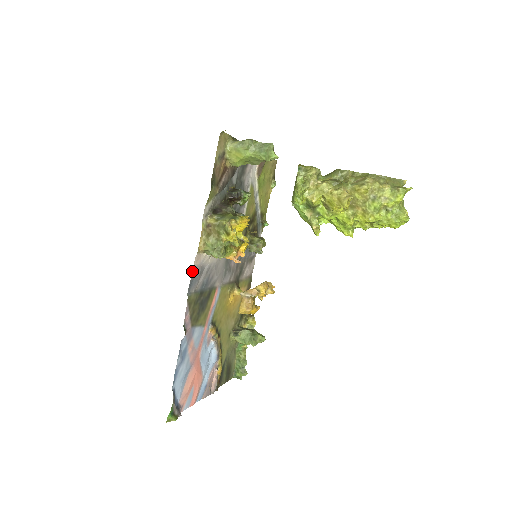
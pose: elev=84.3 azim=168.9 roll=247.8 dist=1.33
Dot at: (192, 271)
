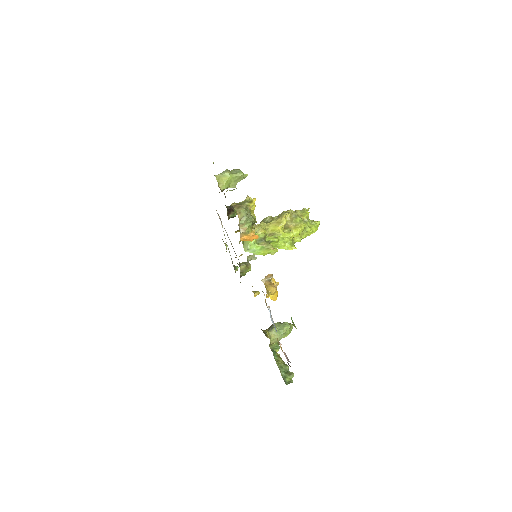
Dot at: occluded
